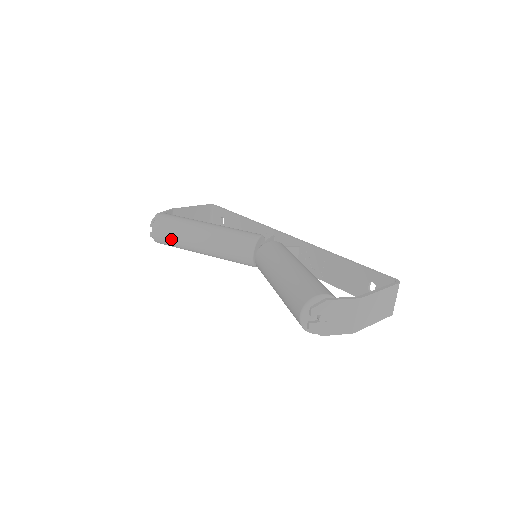
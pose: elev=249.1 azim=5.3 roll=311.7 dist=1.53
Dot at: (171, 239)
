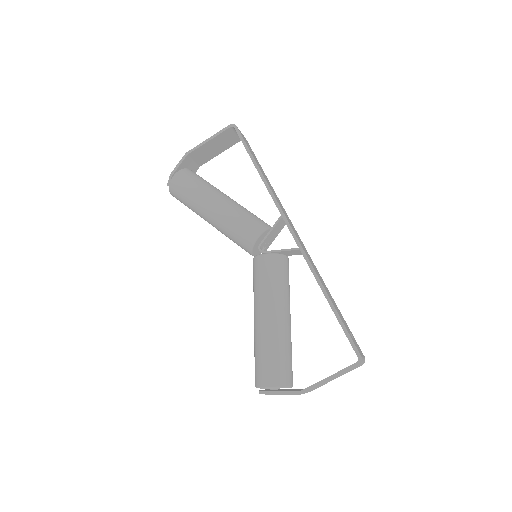
Dot at: occluded
